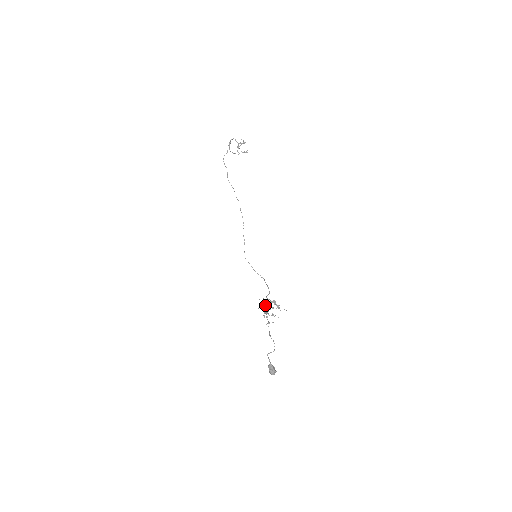
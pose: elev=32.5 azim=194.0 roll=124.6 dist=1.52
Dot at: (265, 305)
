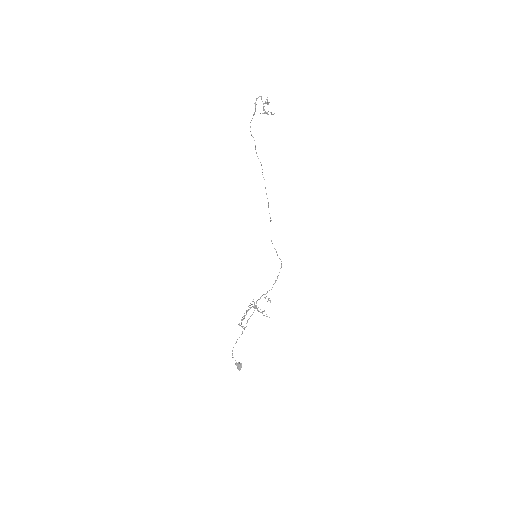
Dot at: (246, 311)
